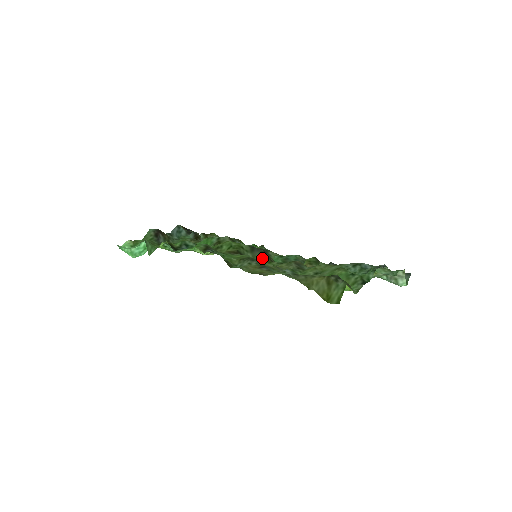
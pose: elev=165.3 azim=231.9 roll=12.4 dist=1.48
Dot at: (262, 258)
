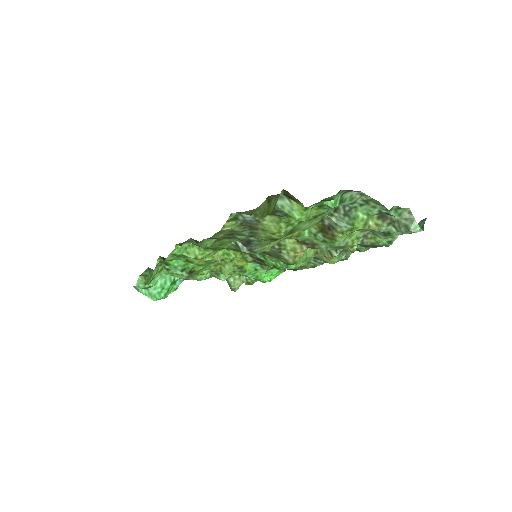
Dot at: occluded
